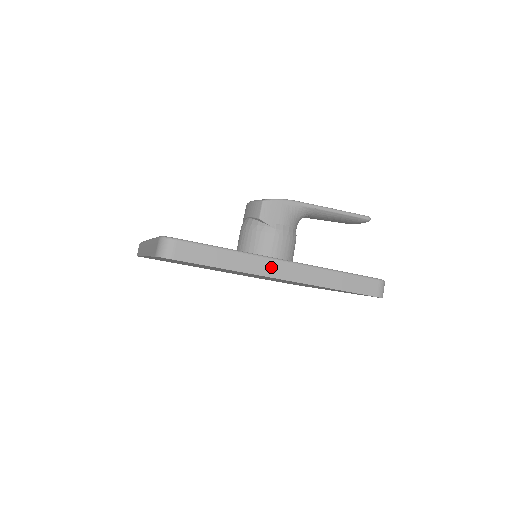
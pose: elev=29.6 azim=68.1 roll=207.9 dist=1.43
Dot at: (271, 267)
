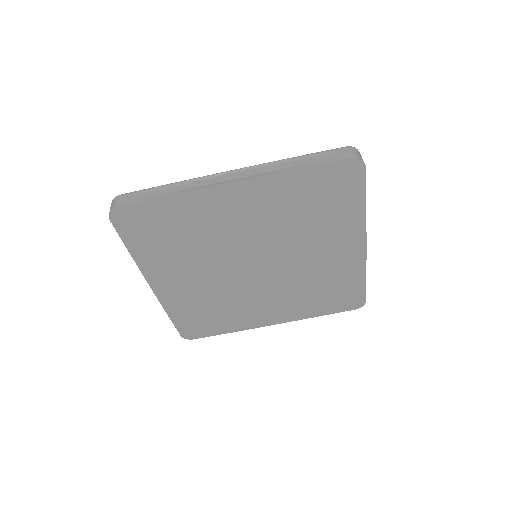
Dot at: occluded
